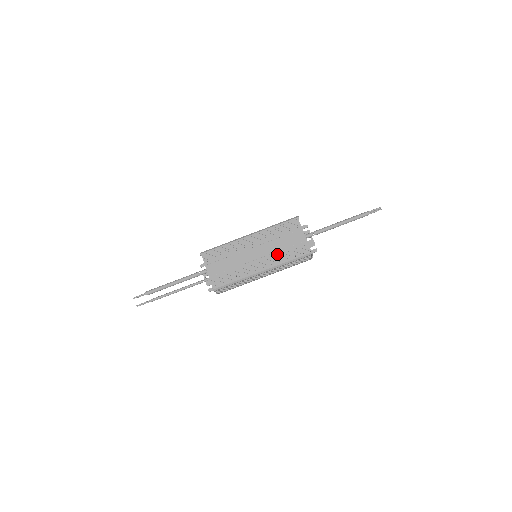
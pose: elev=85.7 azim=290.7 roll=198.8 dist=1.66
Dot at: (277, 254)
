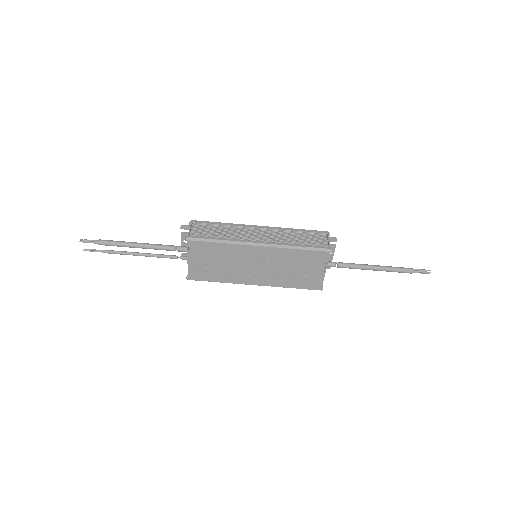
Dot at: (281, 277)
